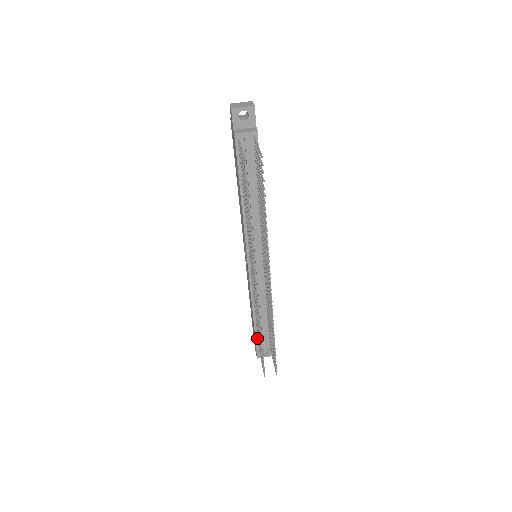
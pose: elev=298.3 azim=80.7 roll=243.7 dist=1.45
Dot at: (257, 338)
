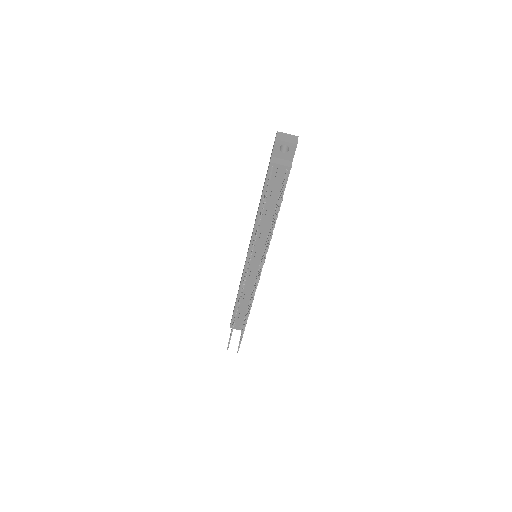
Dot at: (234, 315)
